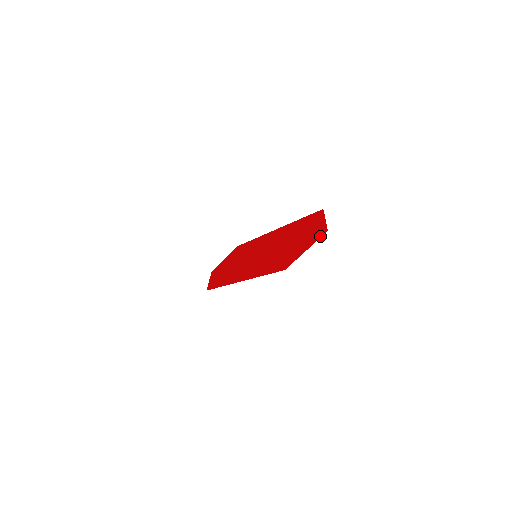
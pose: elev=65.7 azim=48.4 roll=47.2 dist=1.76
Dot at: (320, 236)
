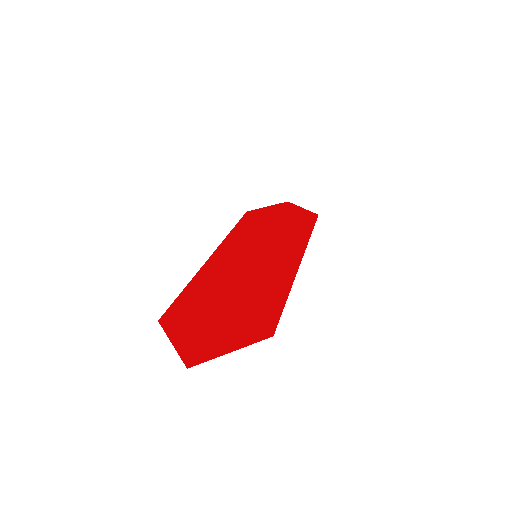
Dot at: (185, 358)
